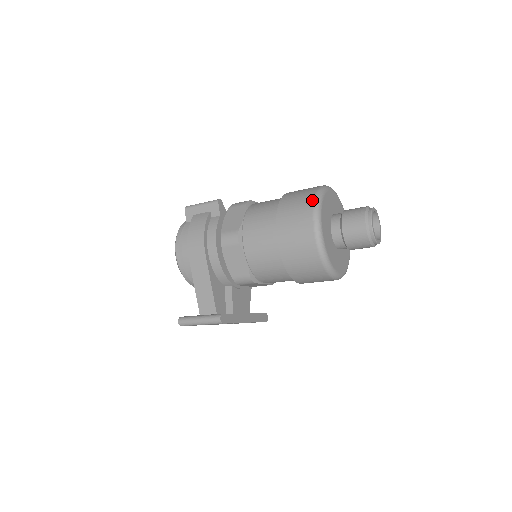
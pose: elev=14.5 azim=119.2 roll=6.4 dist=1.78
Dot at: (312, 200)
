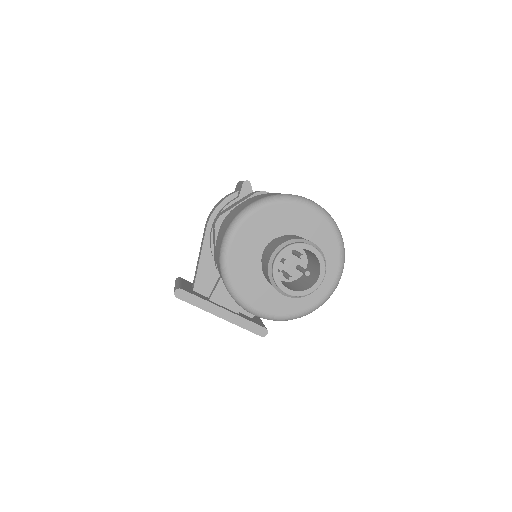
Dot at: (250, 203)
